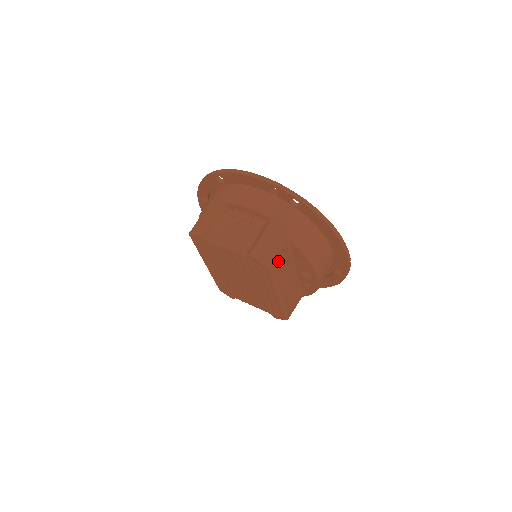
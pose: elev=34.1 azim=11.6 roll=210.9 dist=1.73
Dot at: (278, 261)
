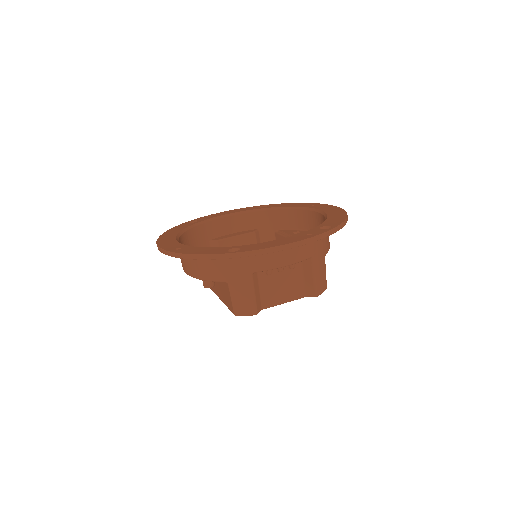
Dot at: occluded
